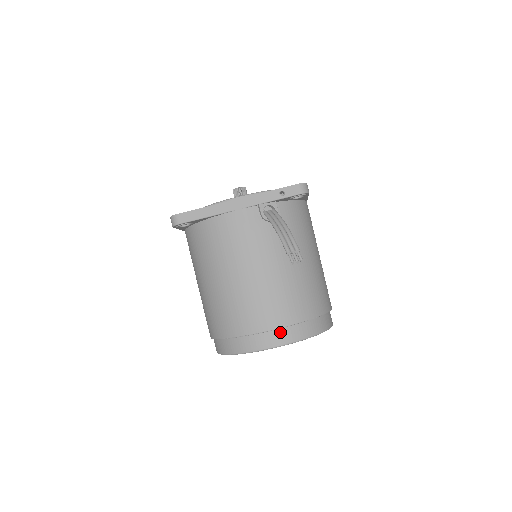
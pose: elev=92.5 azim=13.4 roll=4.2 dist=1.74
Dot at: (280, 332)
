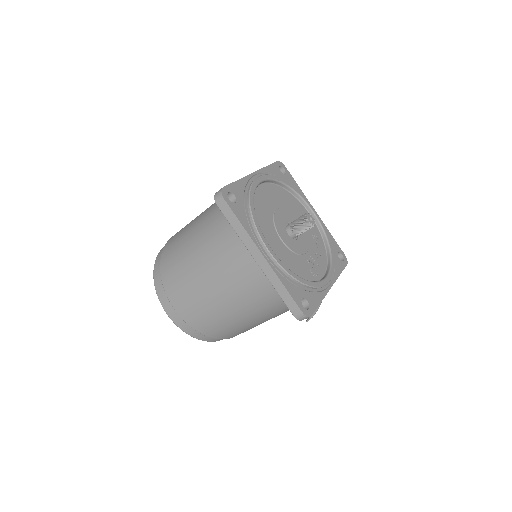
Dot at: occluded
